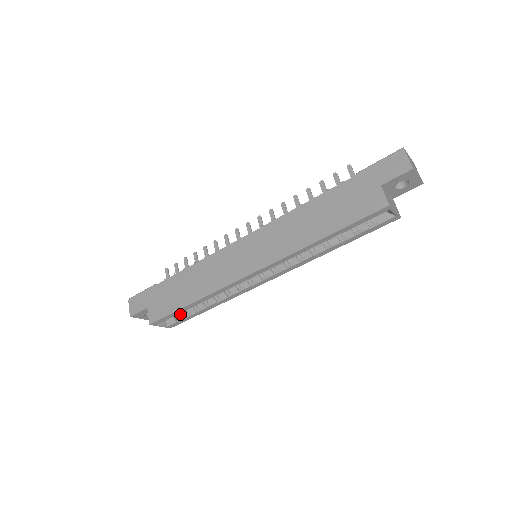
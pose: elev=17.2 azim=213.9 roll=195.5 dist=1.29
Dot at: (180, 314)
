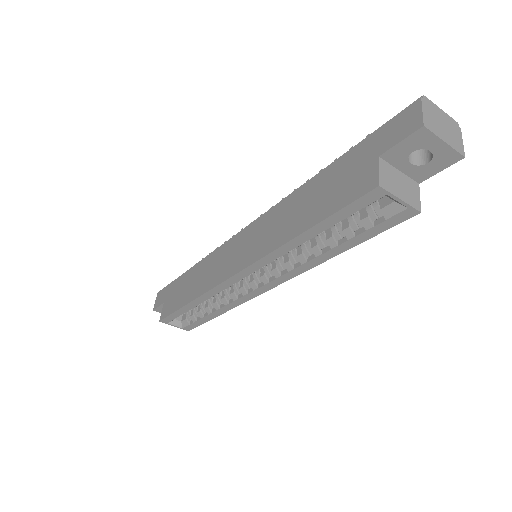
Dot at: (191, 316)
